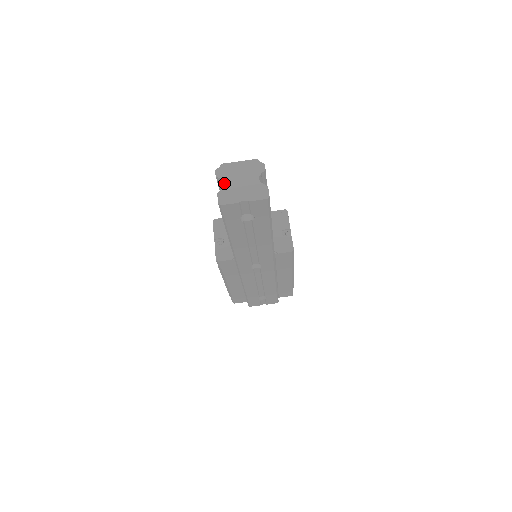
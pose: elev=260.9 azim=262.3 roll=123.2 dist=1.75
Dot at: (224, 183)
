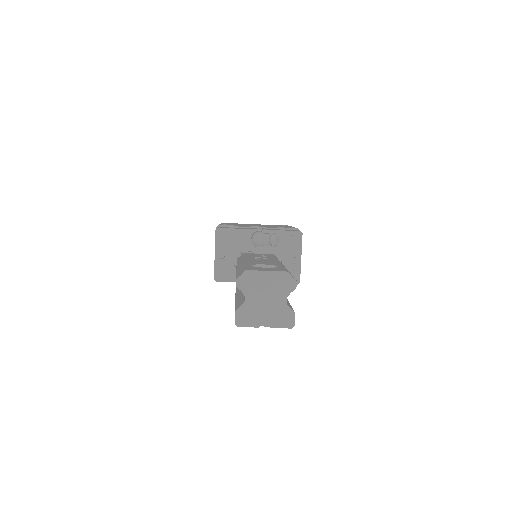
Dot at: (245, 298)
